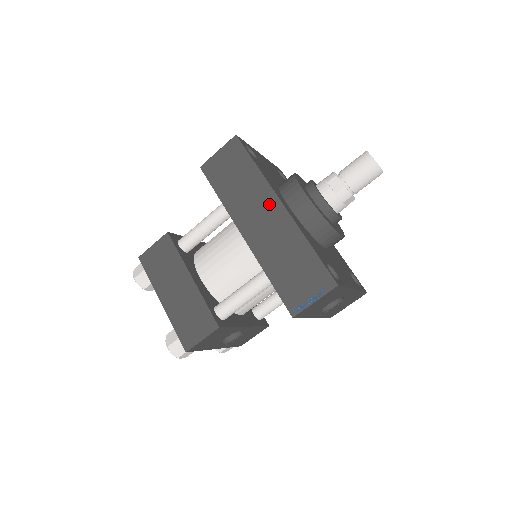
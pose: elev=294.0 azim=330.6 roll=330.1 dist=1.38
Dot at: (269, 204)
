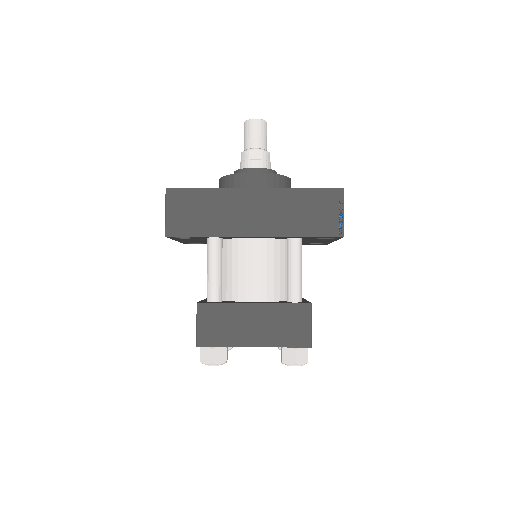
Dot at: (246, 199)
